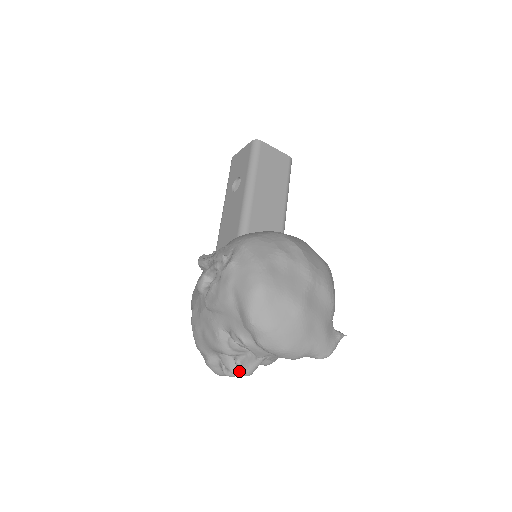
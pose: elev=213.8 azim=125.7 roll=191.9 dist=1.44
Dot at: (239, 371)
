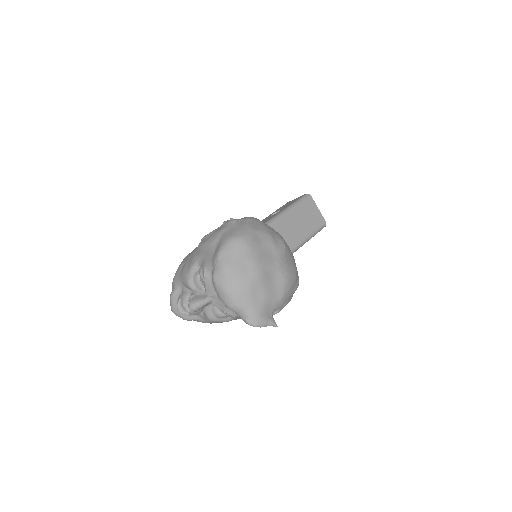
Dot at: (188, 307)
